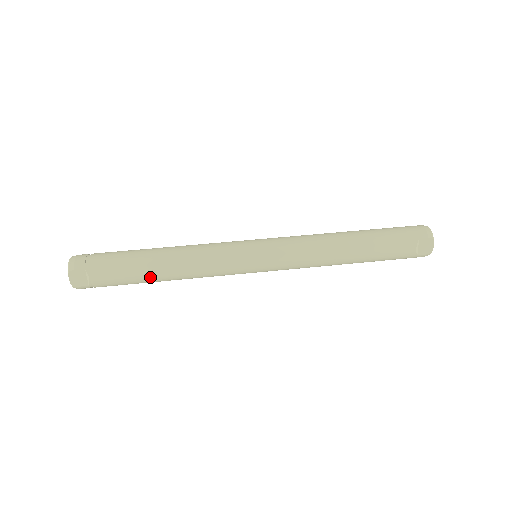
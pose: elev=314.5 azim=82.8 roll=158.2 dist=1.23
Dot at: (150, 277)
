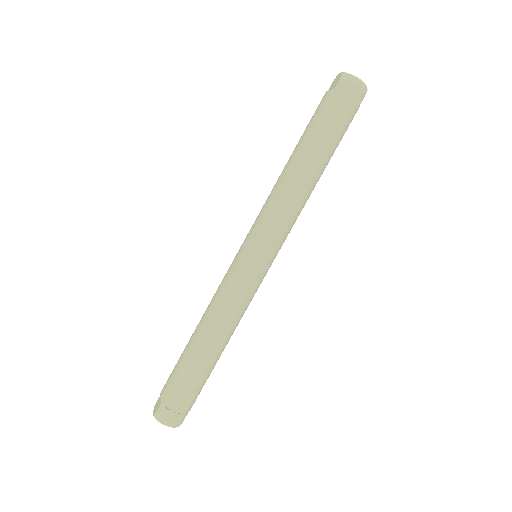
Dot at: occluded
